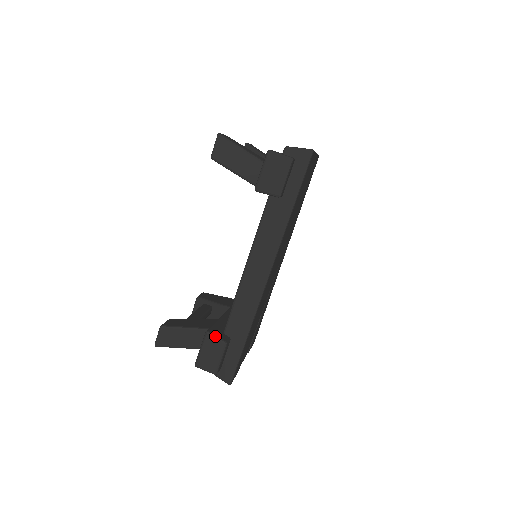
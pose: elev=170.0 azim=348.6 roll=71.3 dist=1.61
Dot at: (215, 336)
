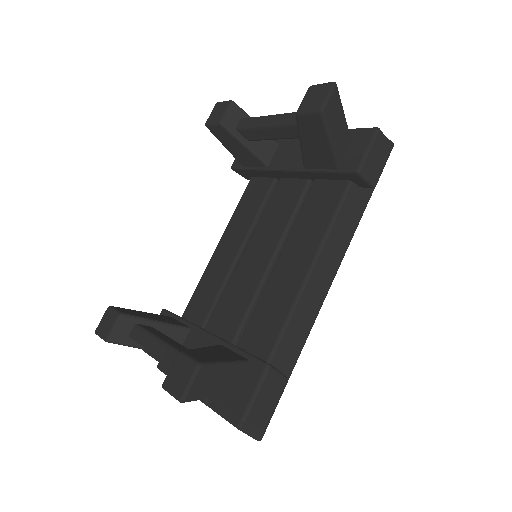
Dot at: (277, 370)
